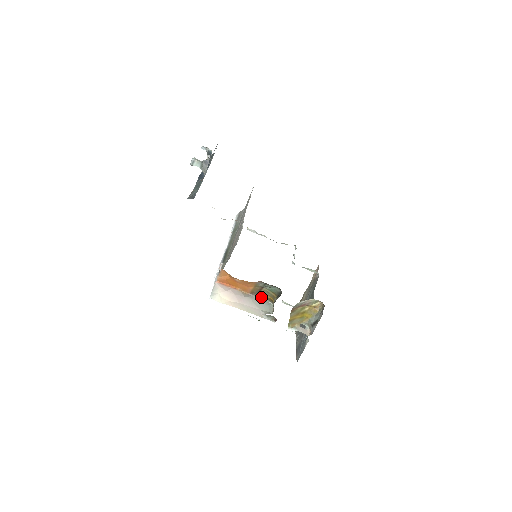
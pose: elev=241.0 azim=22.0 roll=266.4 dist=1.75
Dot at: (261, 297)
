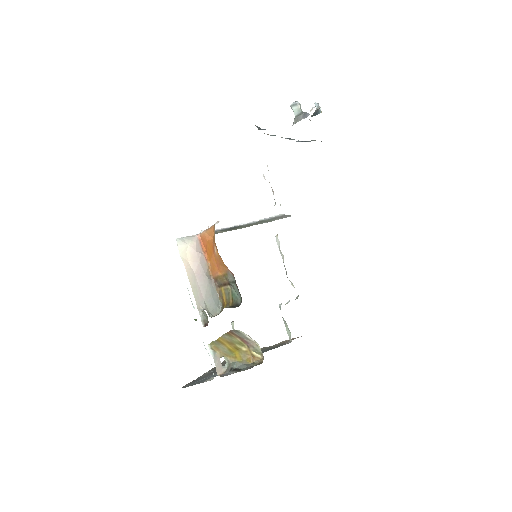
Dot at: (219, 293)
